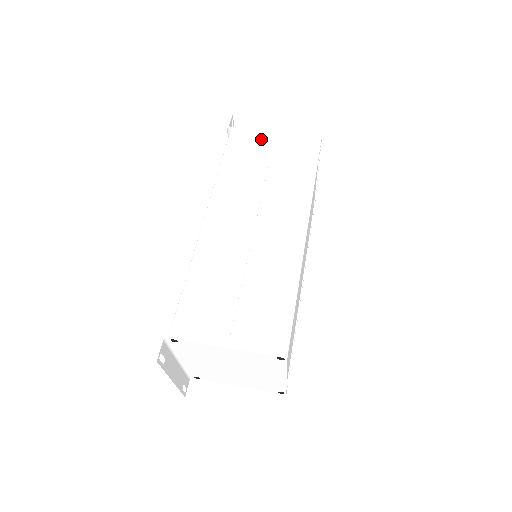
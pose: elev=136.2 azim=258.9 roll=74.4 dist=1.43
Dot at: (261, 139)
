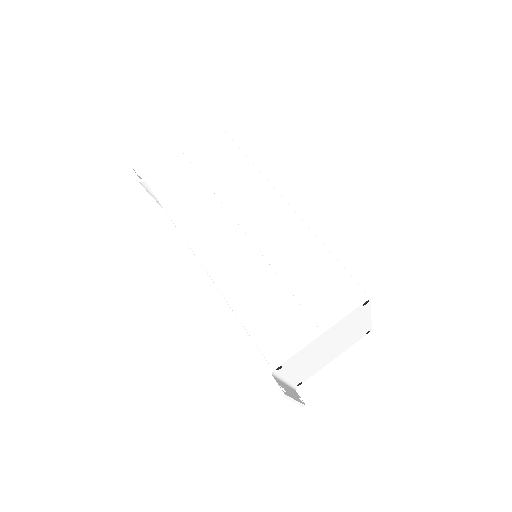
Dot at: (176, 167)
